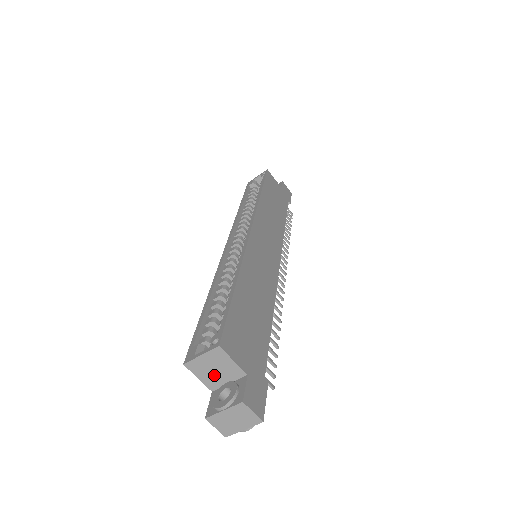
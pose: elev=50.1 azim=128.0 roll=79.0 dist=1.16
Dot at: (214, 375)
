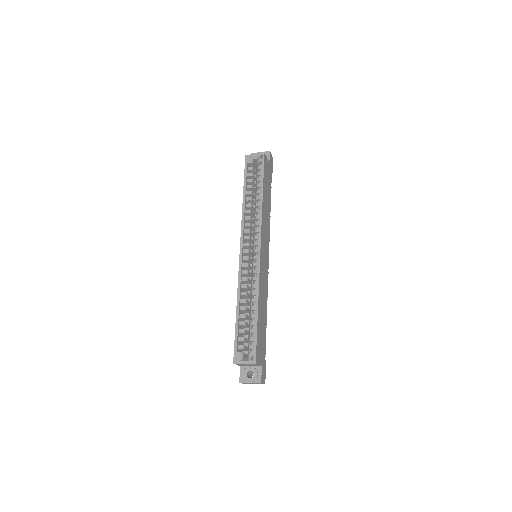
Dot at: (246, 365)
